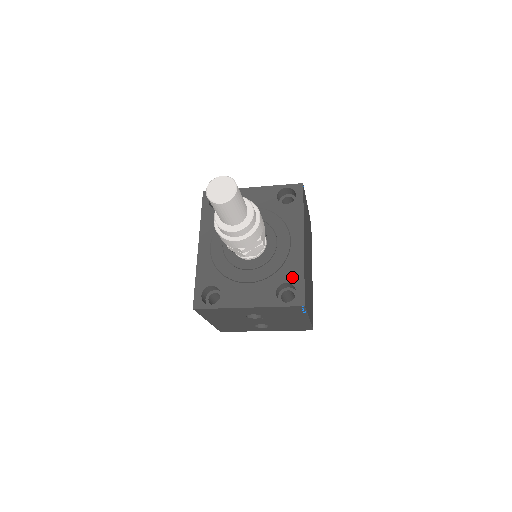
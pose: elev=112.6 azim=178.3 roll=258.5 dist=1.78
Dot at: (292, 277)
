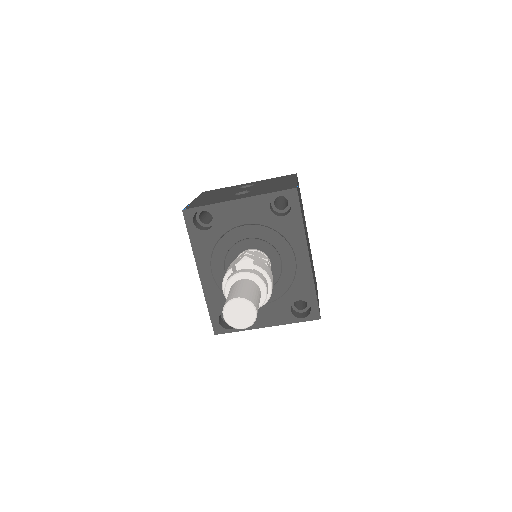
Dot at: (304, 294)
